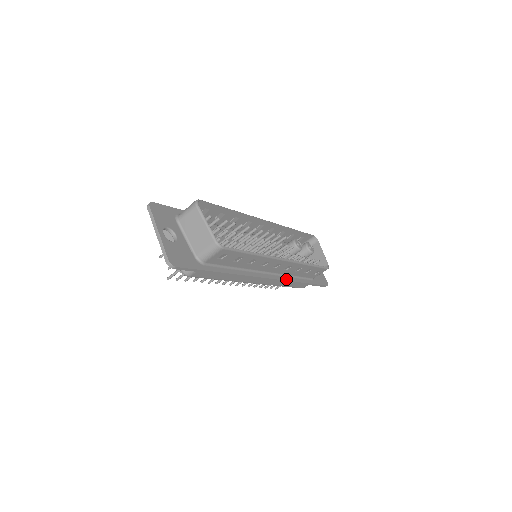
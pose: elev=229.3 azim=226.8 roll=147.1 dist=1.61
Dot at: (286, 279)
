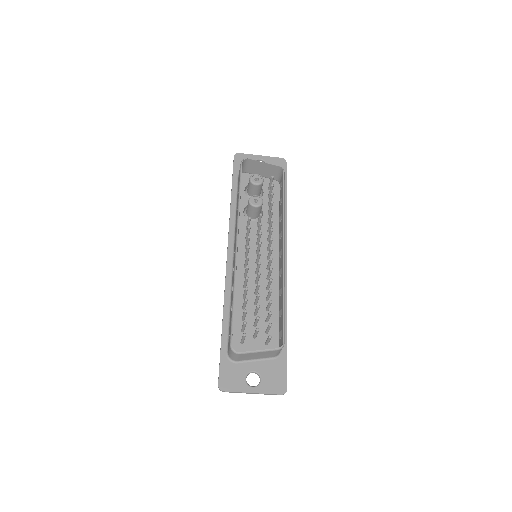
Dot at: (285, 232)
